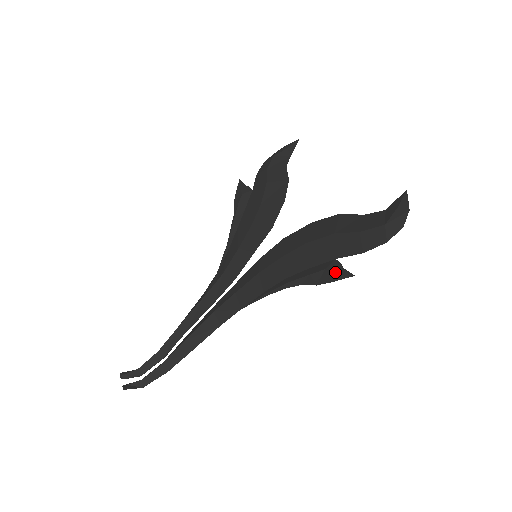
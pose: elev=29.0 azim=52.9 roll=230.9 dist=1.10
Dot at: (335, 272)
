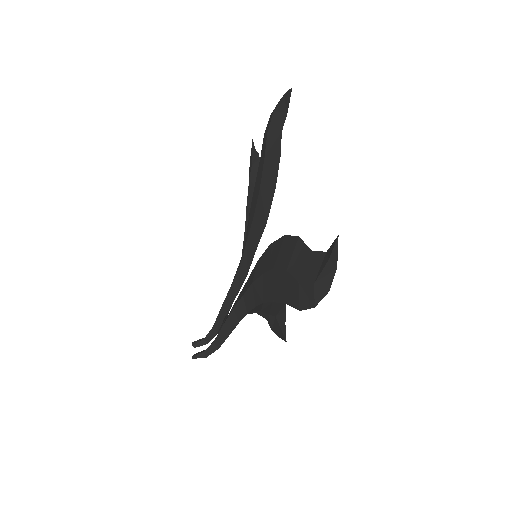
Dot at: (279, 326)
